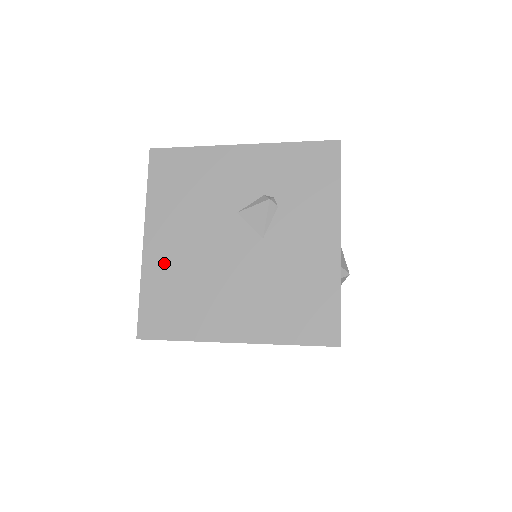
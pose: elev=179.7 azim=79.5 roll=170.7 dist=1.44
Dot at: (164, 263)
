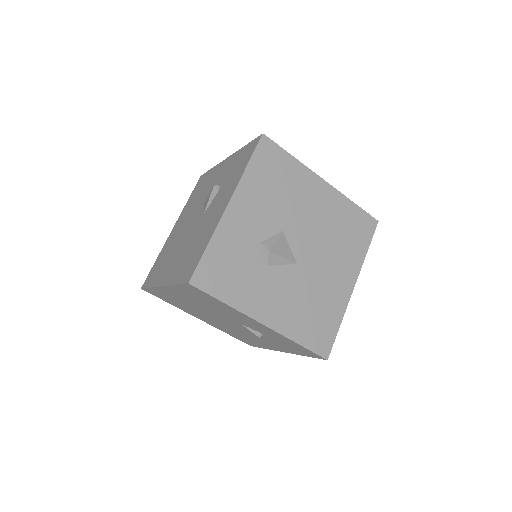
Dot at: (170, 241)
